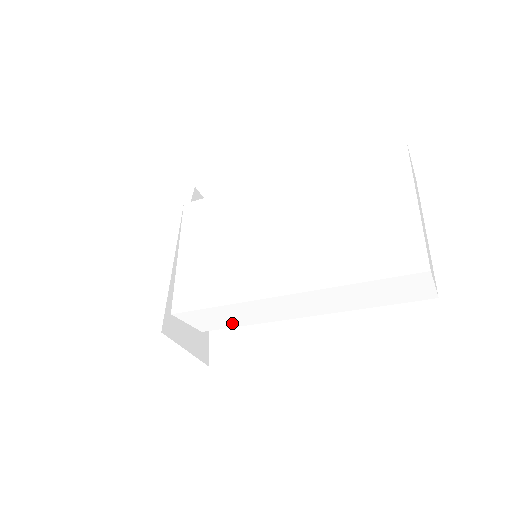
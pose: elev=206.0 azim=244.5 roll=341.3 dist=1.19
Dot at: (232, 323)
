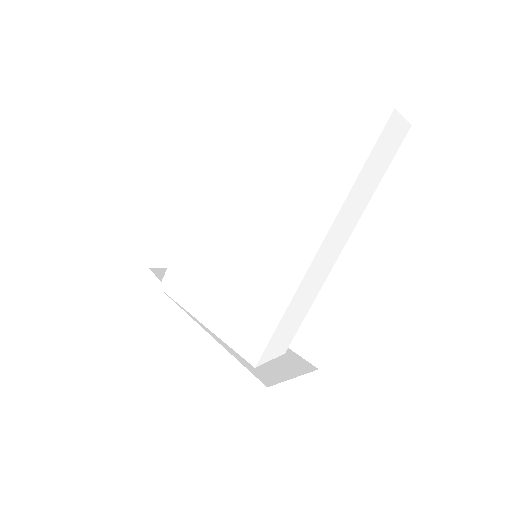
Dot at: (299, 320)
